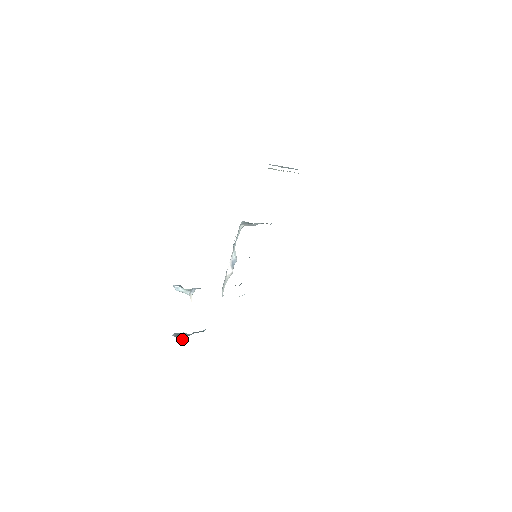
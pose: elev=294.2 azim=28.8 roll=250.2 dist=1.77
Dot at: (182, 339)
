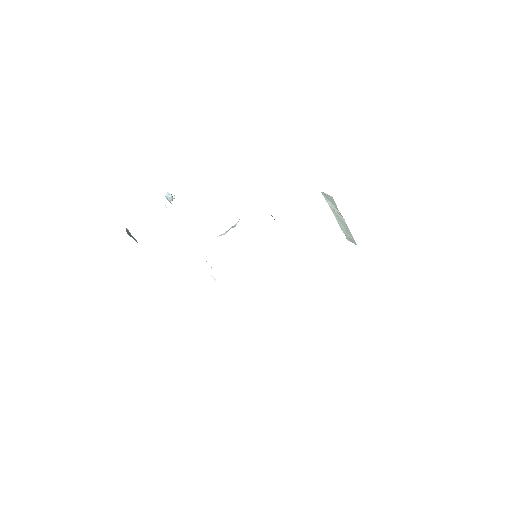
Dot at: occluded
